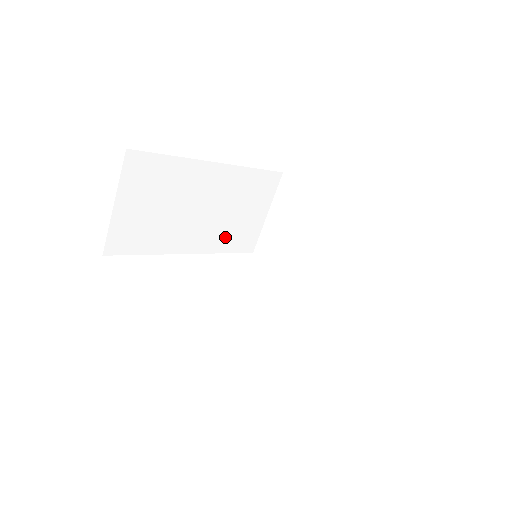
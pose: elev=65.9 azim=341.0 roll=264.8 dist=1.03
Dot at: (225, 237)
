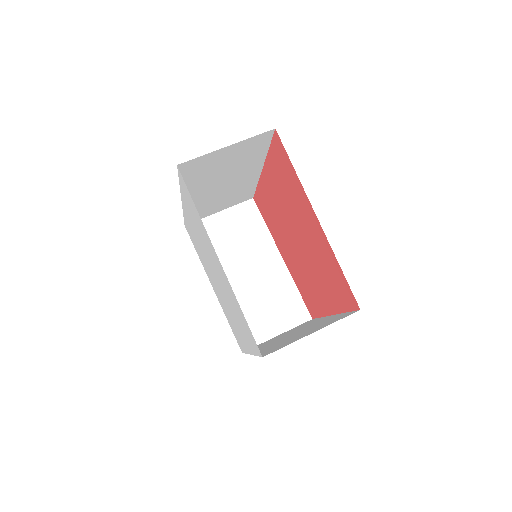
Dot at: occluded
